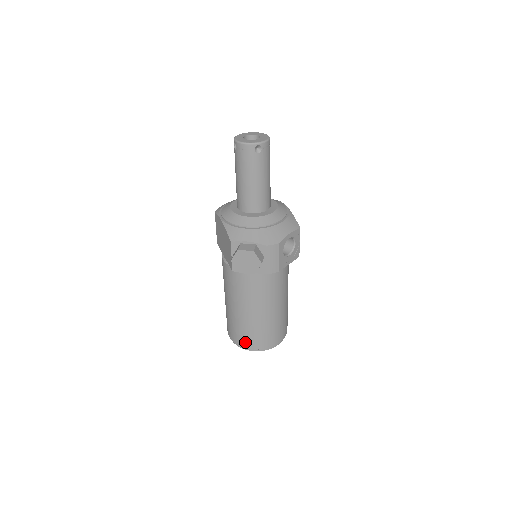
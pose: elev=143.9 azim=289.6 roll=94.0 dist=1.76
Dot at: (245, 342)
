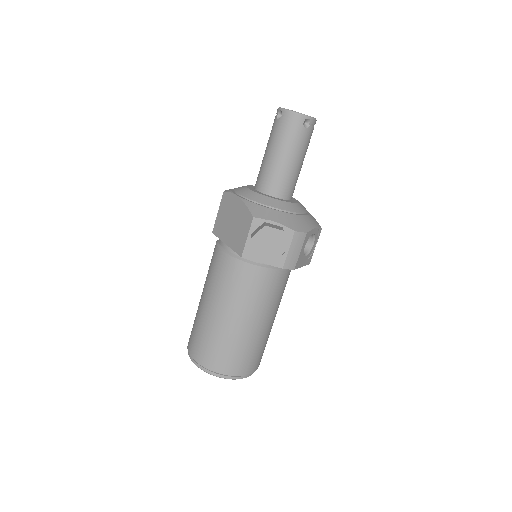
Dot at: (216, 363)
